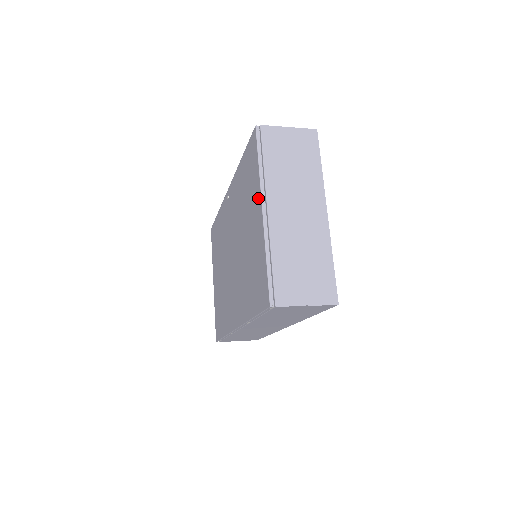
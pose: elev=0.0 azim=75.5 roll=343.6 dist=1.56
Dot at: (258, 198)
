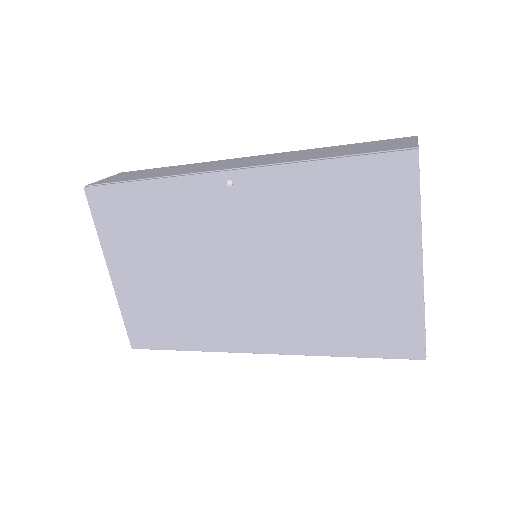
Dot at: (409, 245)
